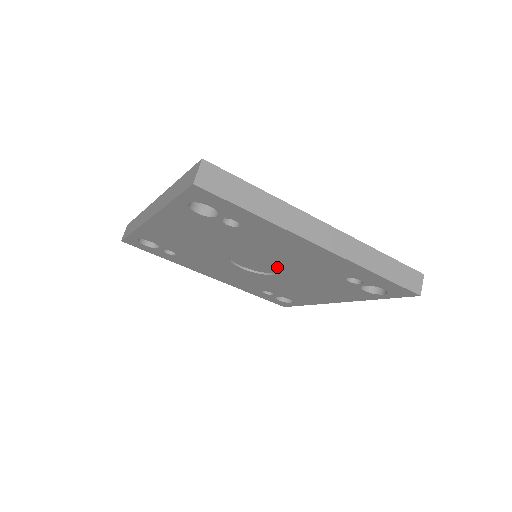
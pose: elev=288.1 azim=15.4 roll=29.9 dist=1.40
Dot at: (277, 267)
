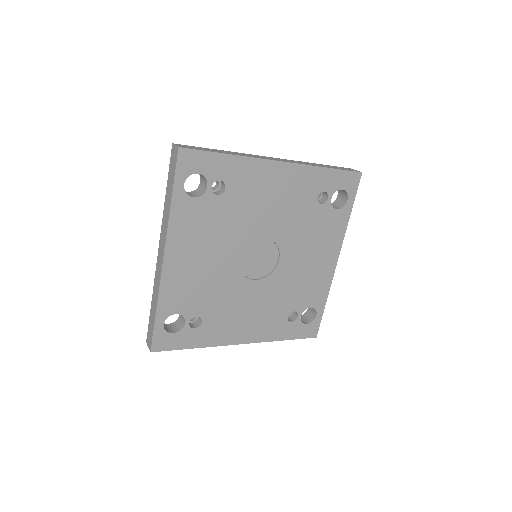
Dot at: (274, 240)
